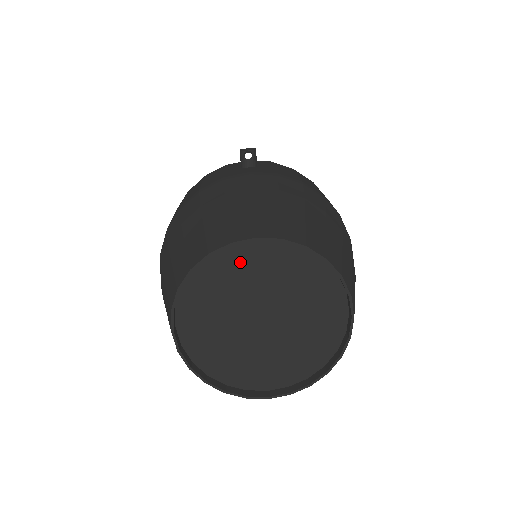
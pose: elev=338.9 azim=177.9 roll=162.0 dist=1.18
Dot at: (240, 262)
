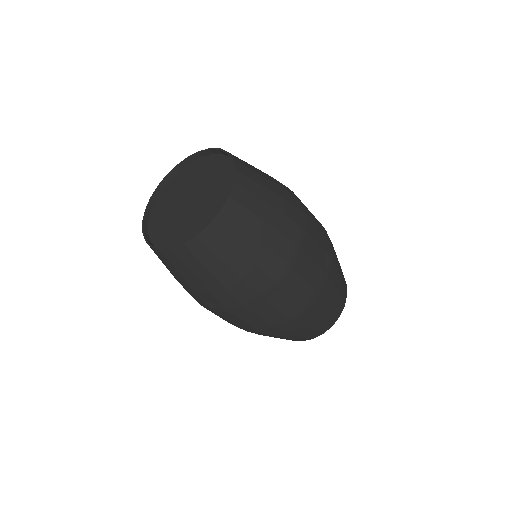
Dot at: (200, 167)
